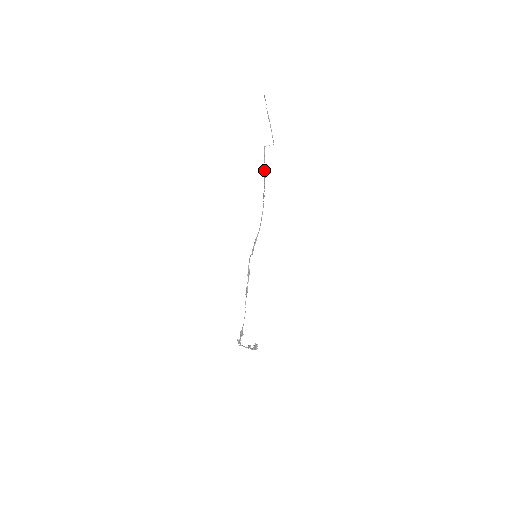
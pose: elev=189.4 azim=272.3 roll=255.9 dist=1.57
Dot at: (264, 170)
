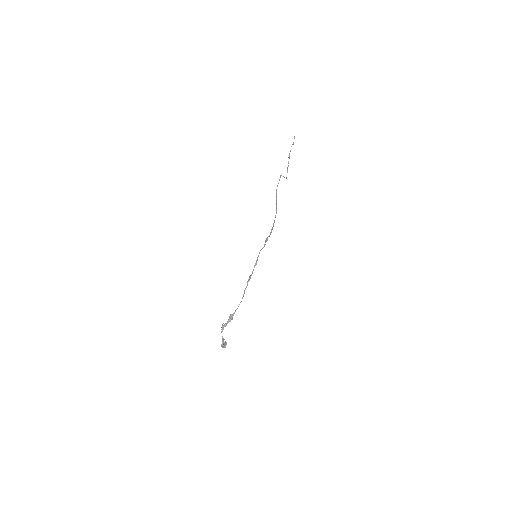
Dot at: (276, 192)
